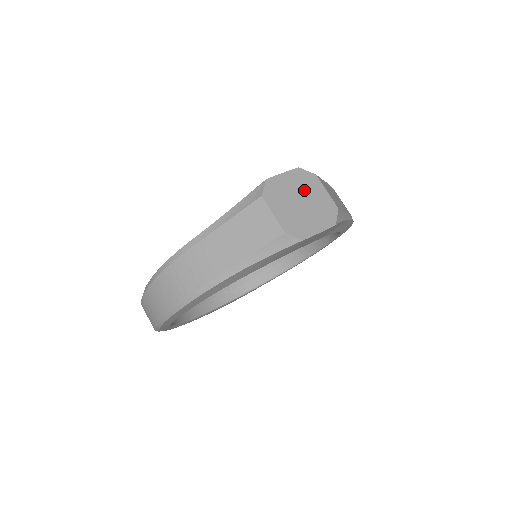
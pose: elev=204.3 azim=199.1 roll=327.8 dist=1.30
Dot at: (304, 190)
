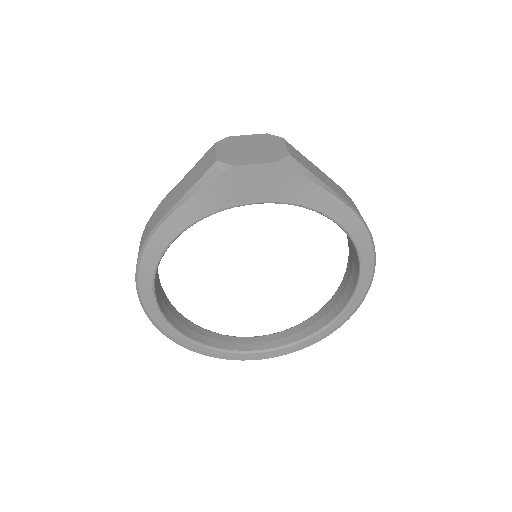
Dot at: (261, 143)
